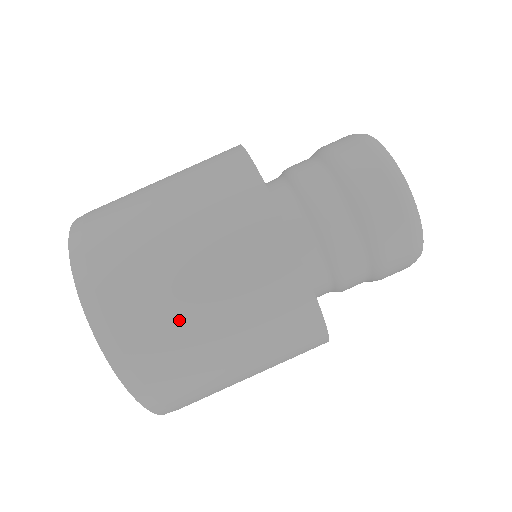
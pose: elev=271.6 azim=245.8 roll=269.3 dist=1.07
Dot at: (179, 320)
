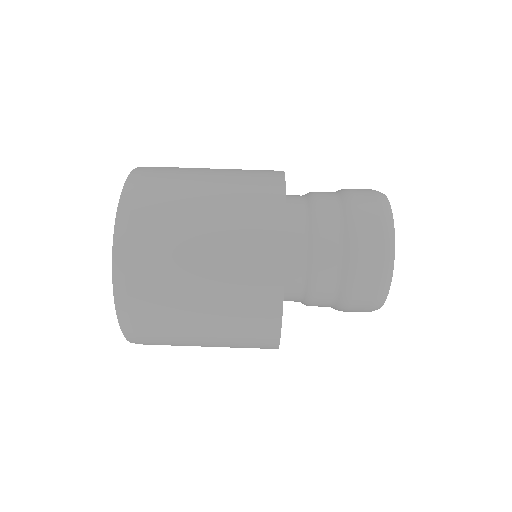
Dot at: (179, 317)
